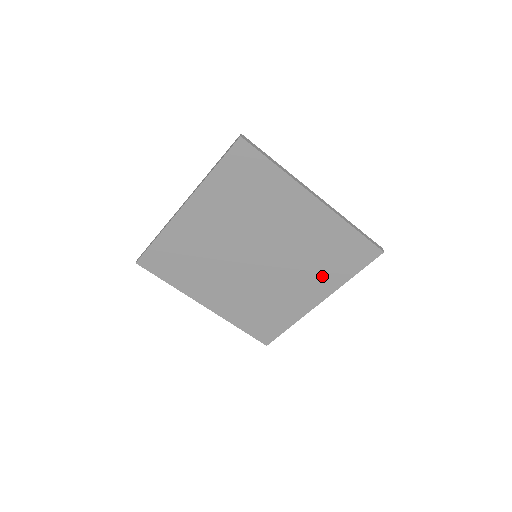
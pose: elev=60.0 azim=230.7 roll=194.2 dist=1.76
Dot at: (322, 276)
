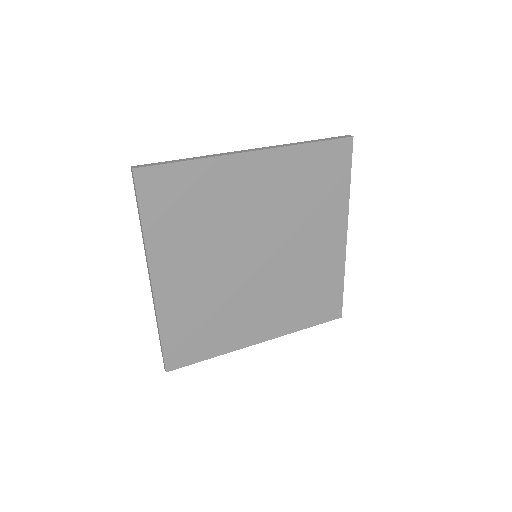
Dot at: (287, 313)
